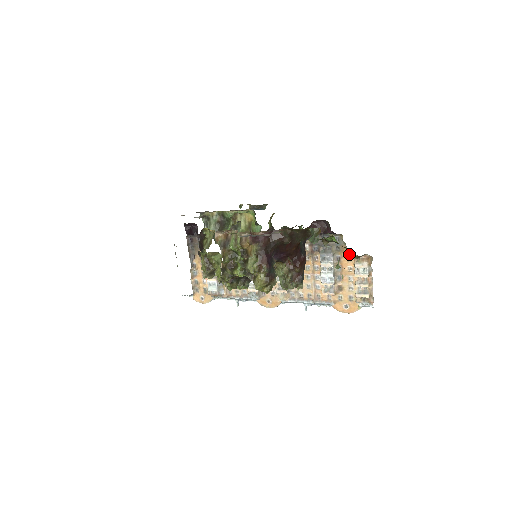
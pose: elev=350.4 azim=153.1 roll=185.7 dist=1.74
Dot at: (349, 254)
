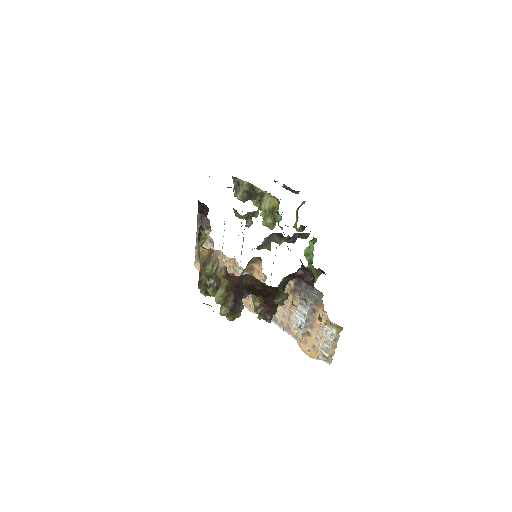
Dot at: (319, 318)
